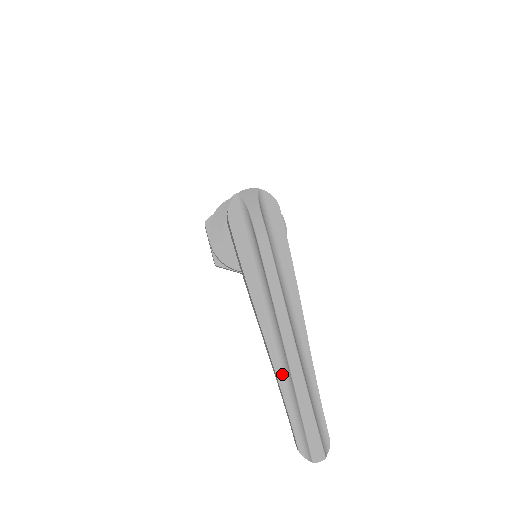
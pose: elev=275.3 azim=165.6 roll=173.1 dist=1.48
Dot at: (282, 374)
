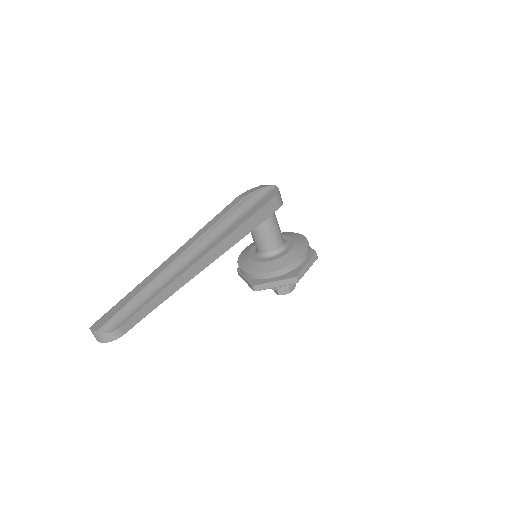
Dot at: occluded
